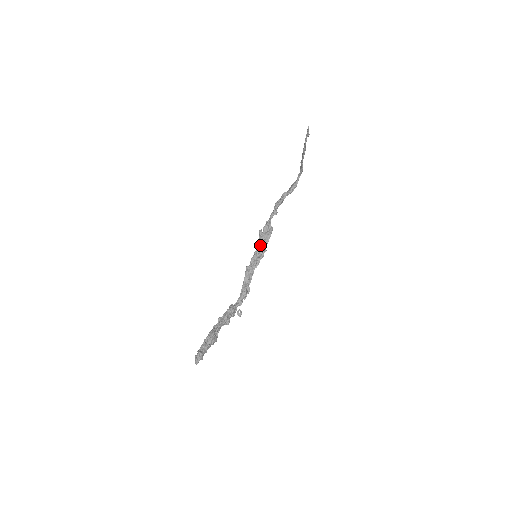
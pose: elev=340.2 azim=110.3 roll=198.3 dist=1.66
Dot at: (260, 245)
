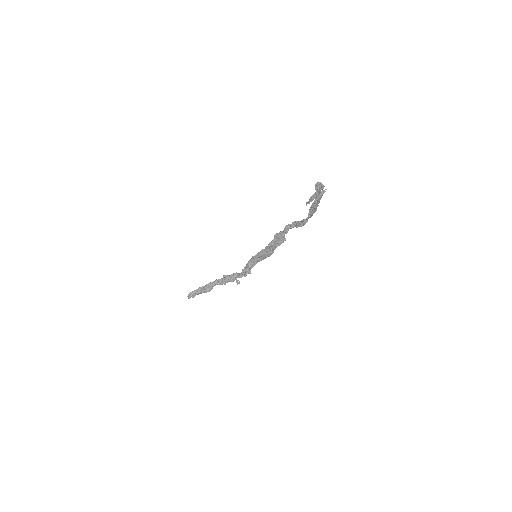
Dot at: (267, 247)
